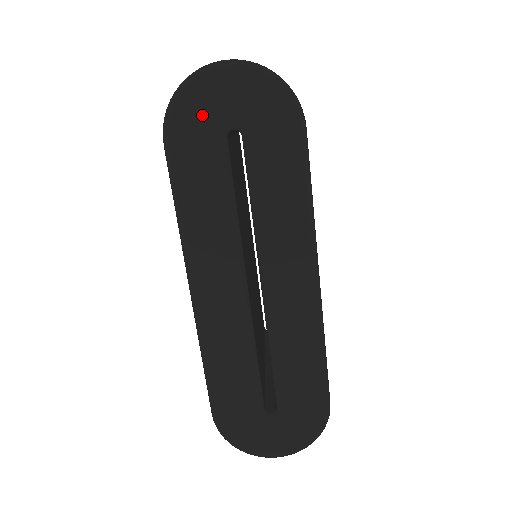
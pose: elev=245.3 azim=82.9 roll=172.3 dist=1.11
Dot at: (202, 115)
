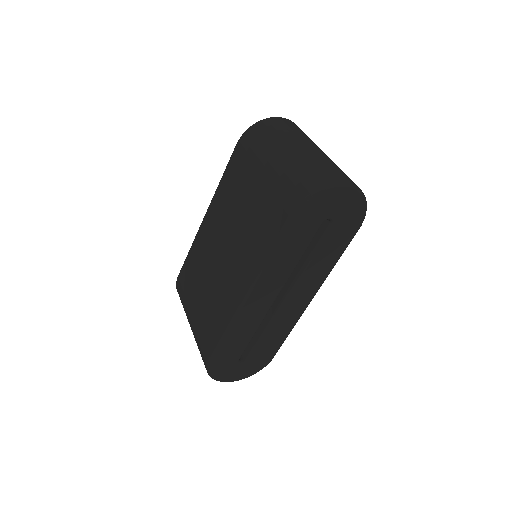
Dot at: (321, 208)
